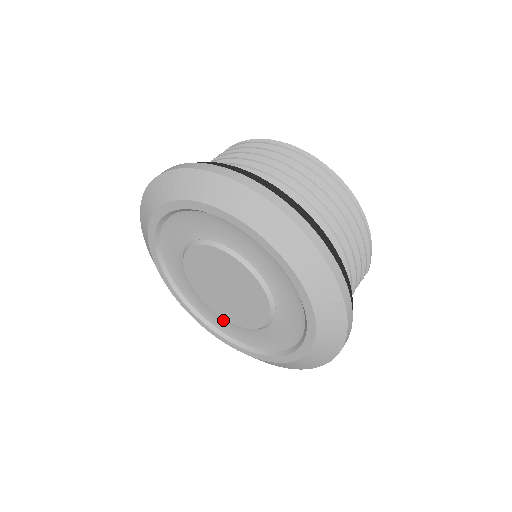
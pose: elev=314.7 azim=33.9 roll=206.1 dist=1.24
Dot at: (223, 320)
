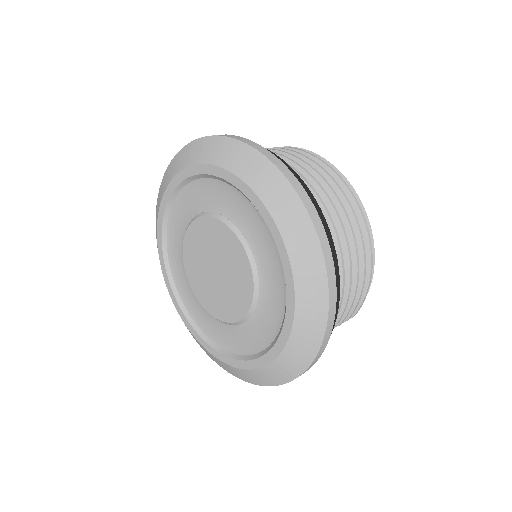
Dot at: (197, 303)
